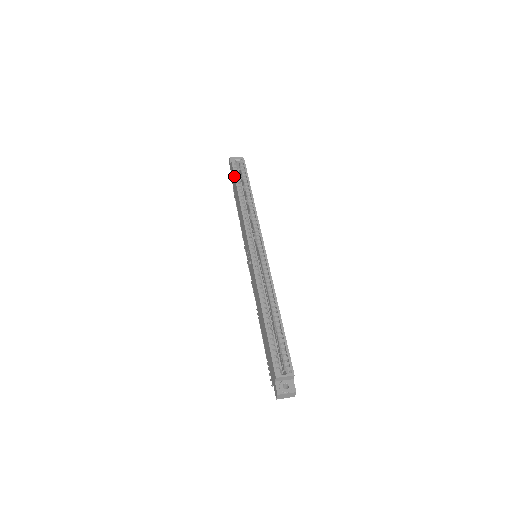
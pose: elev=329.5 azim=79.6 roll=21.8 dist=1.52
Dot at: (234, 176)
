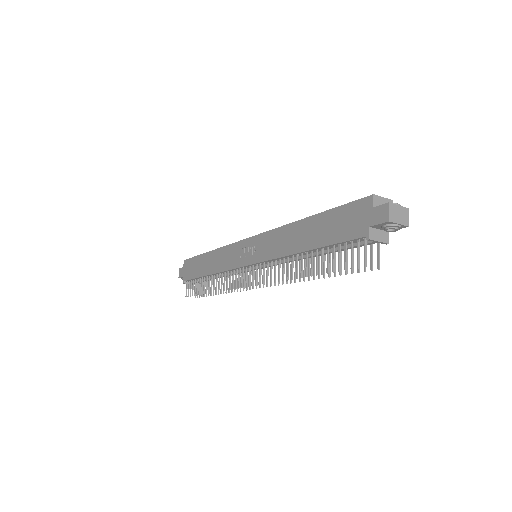
Dot at: (195, 256)
